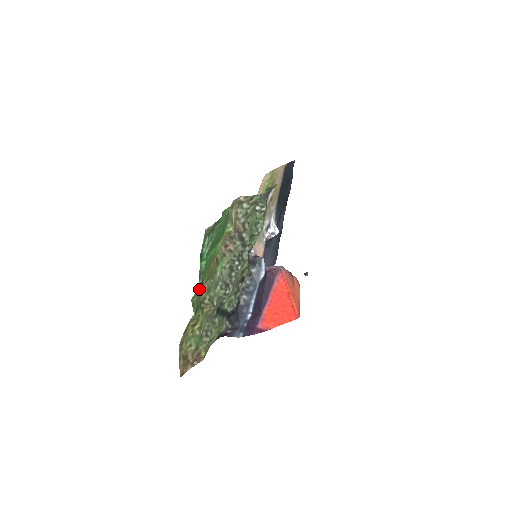
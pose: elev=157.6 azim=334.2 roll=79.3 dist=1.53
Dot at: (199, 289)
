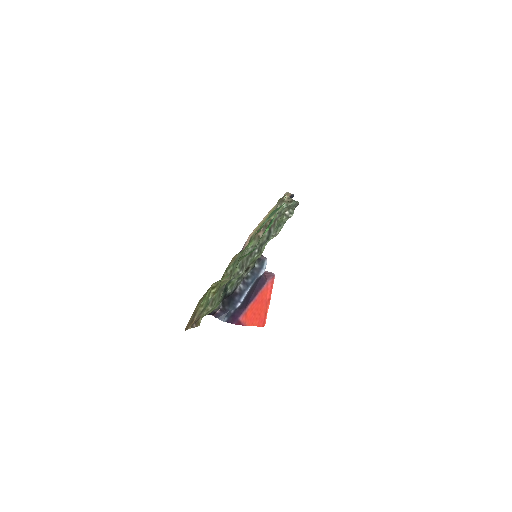
Dot at: occluded
